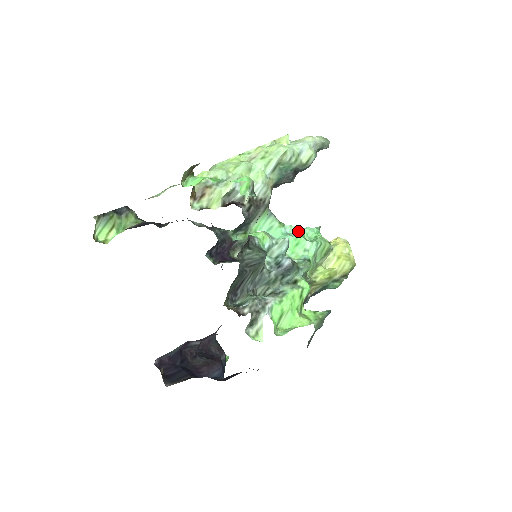
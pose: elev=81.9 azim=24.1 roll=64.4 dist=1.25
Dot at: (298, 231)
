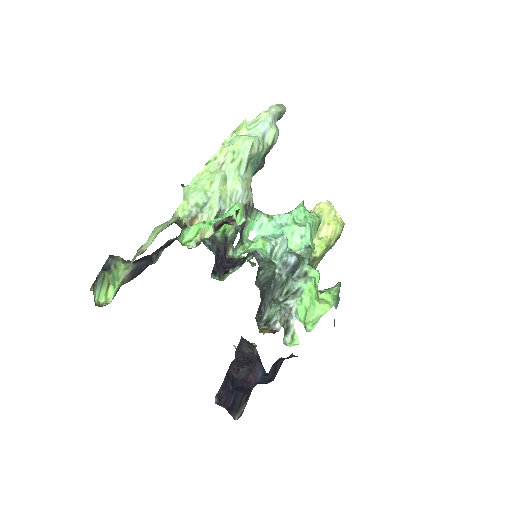
Dot at: (288, 218)
